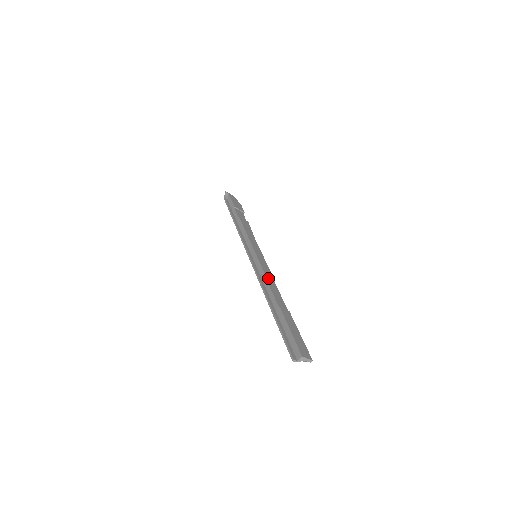
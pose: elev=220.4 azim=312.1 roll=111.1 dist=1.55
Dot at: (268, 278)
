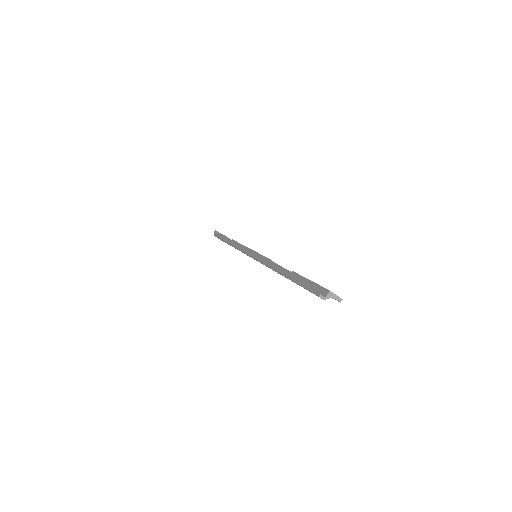
Dot at: occluded
